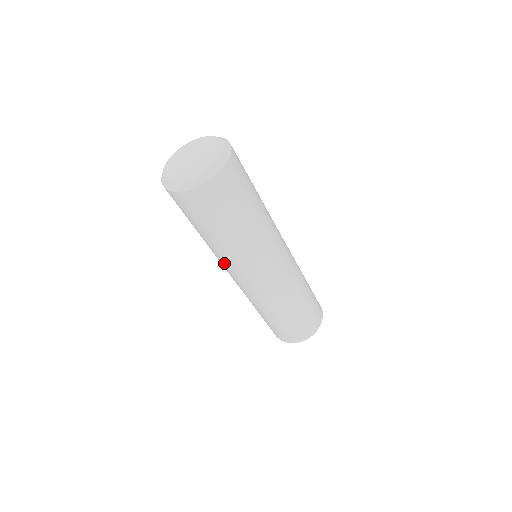
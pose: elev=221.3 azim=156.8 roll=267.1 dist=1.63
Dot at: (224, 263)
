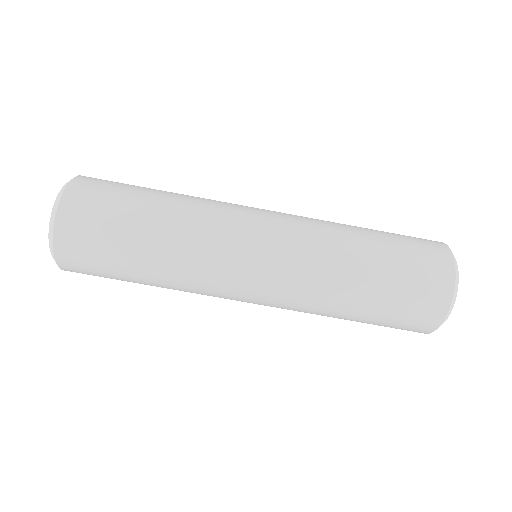
Dot at: (209, 267)
